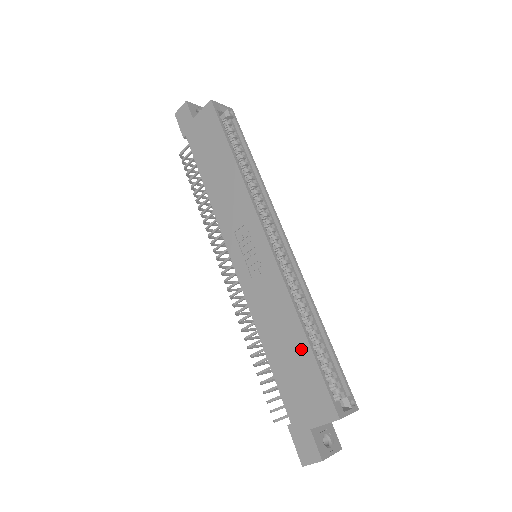
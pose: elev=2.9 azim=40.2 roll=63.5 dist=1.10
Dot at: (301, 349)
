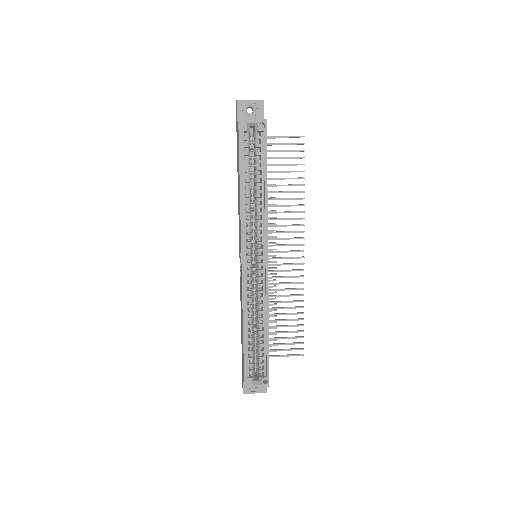
Dot at: occluded
